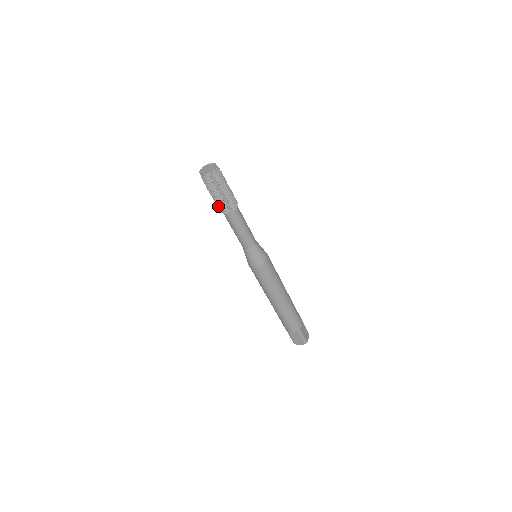
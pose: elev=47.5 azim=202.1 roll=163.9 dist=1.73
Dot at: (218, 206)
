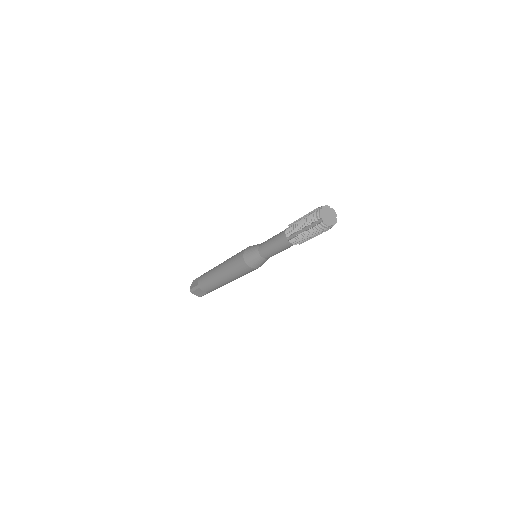
Dot at: (292, 233)
